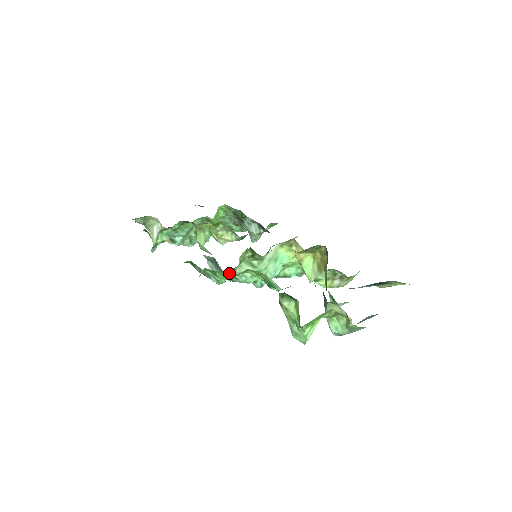
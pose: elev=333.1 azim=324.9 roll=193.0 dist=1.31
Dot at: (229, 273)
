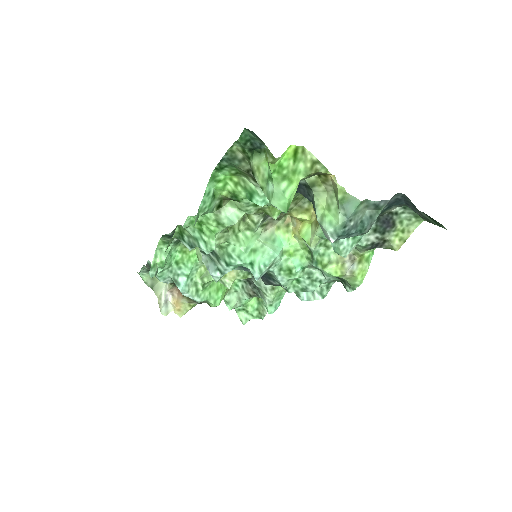
Dot at: (214, 217)
